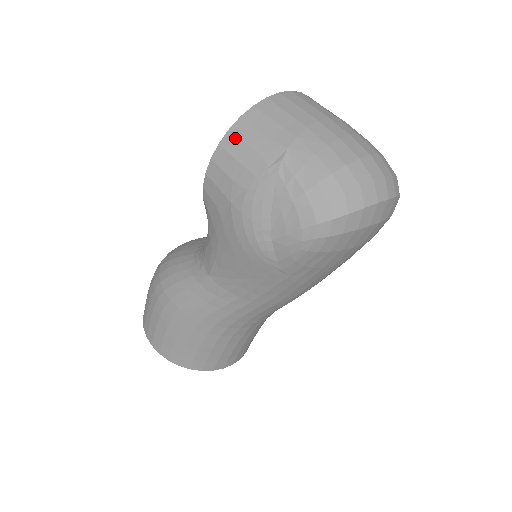
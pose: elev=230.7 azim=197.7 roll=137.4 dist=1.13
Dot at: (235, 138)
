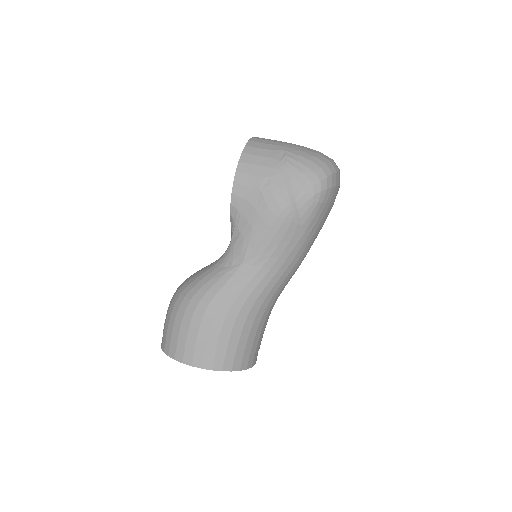
Dot at: (249, 155)
